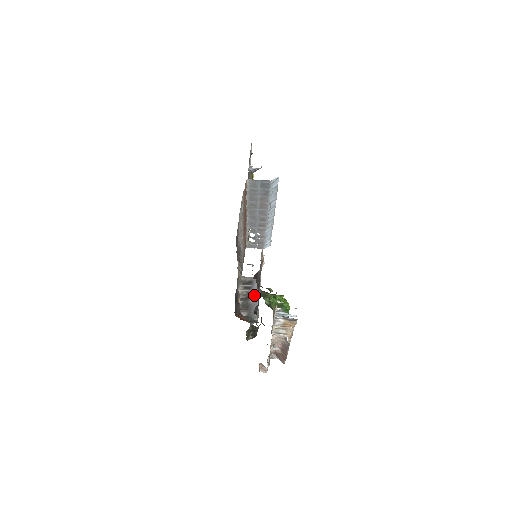
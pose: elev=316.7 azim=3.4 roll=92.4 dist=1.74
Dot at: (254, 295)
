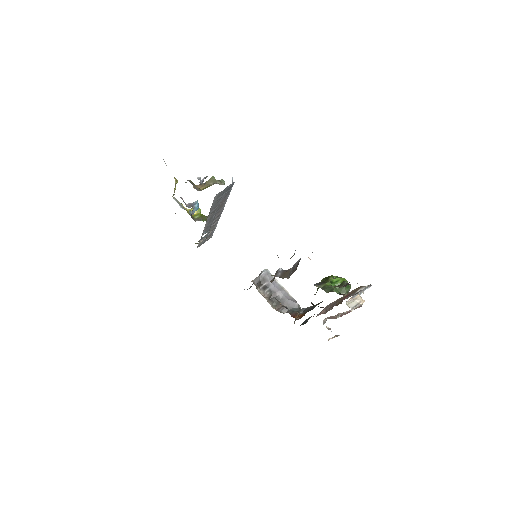
Dot at: (278, 289)
